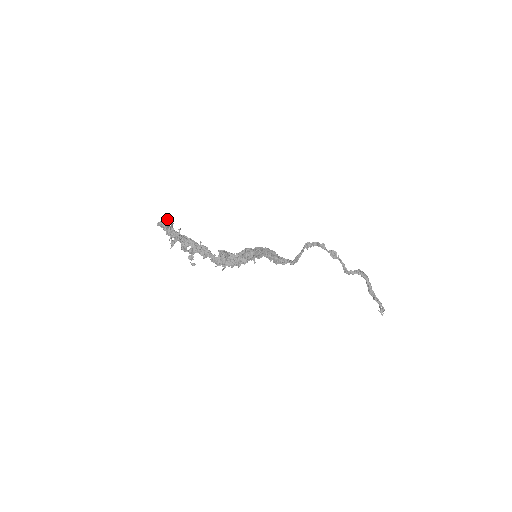
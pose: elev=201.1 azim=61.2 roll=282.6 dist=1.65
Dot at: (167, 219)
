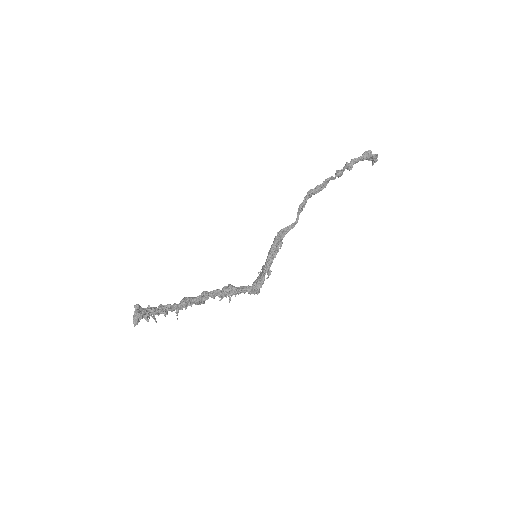
Dot at: (142, 316)
